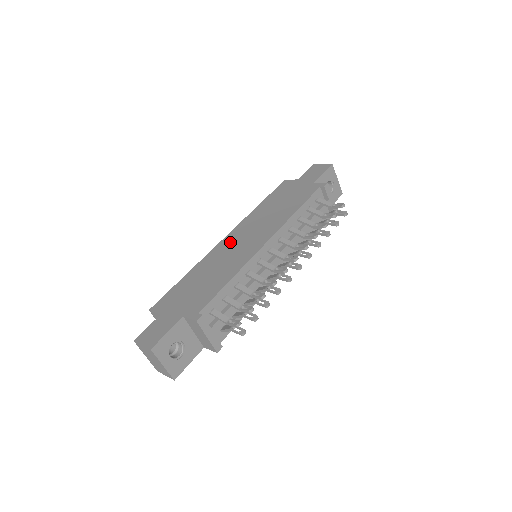
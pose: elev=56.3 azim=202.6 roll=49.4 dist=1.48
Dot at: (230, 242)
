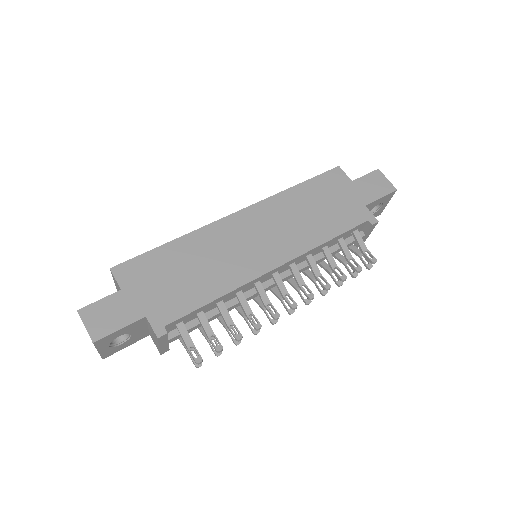
Dot at: (239, 228)
